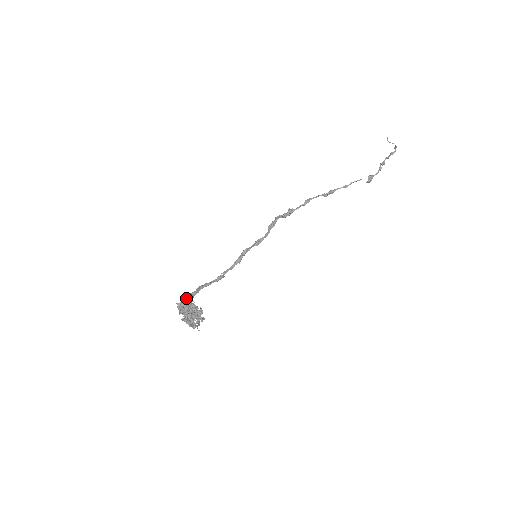
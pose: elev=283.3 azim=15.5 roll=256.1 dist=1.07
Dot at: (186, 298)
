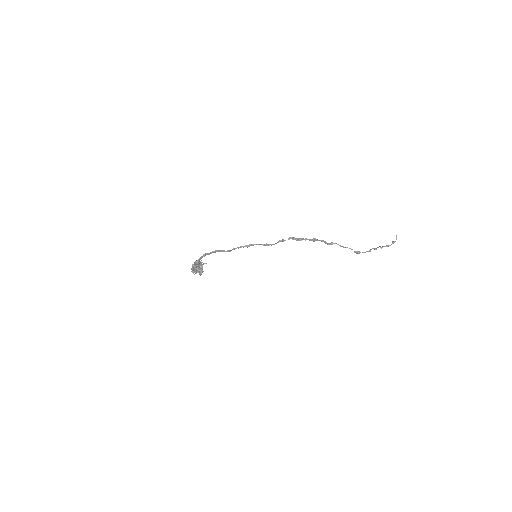
Dot at: (203, 255)
